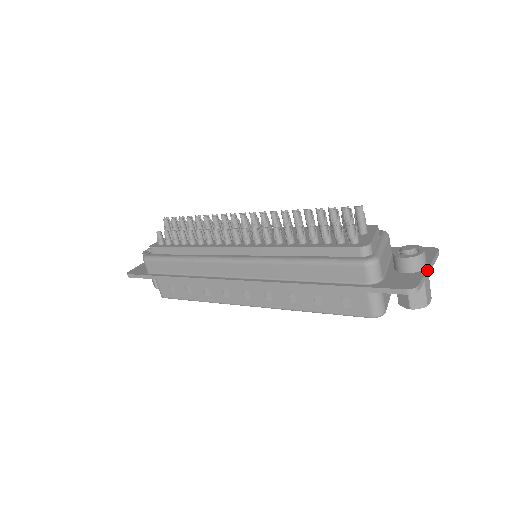
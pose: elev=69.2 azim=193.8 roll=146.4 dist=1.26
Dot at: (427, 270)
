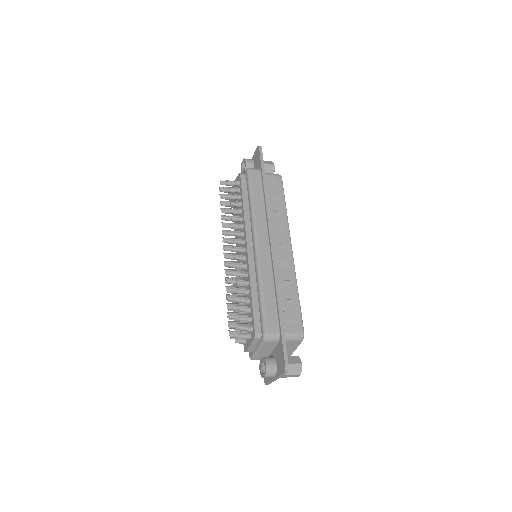
Dot at: (273, 380)
